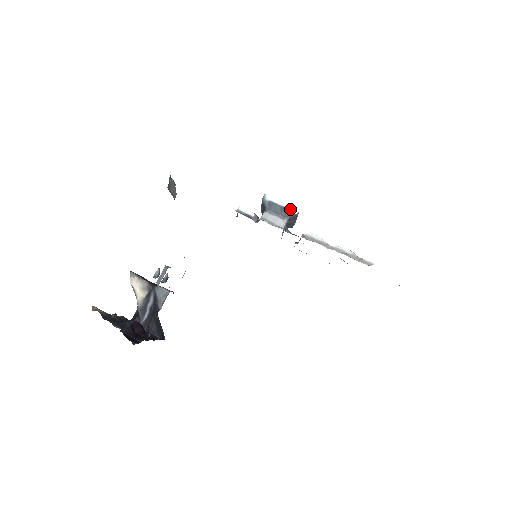
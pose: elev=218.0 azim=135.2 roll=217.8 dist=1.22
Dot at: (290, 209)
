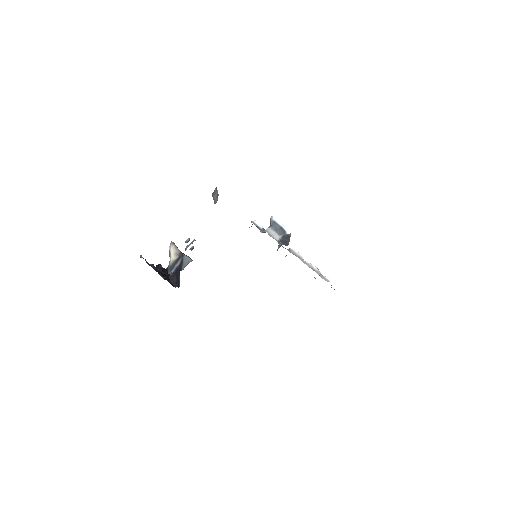
Dot at: (285, 230)
